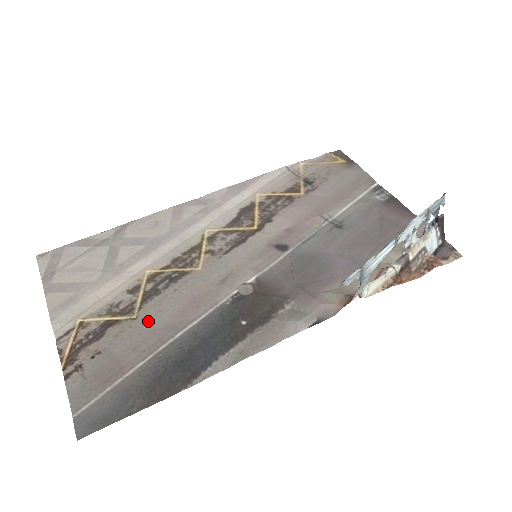
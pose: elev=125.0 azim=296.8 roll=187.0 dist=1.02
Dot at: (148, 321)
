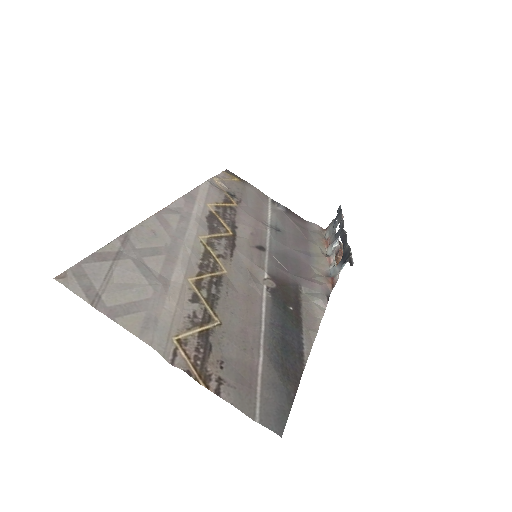
Dot at: (232, 323)
